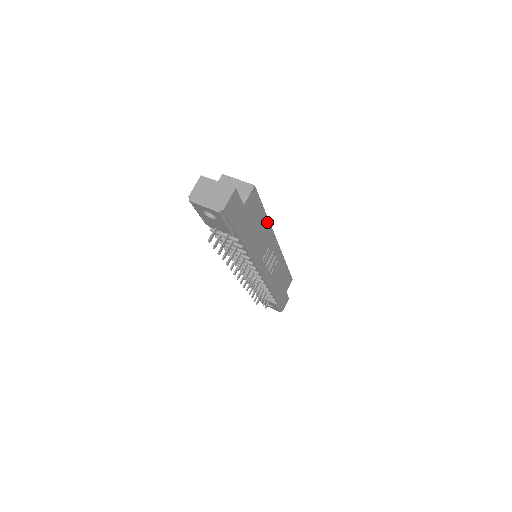
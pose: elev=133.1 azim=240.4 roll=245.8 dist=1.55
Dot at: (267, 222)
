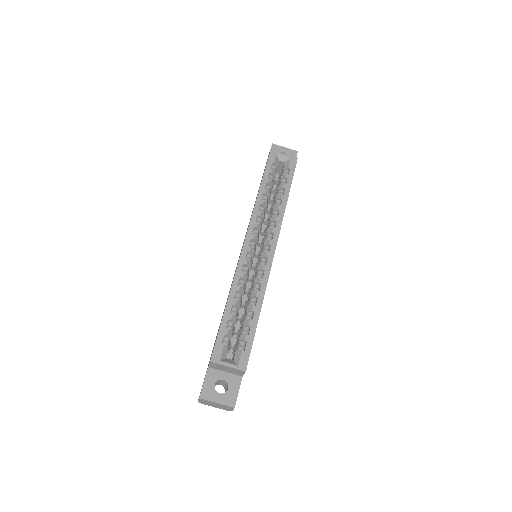
Dot at: occluded
